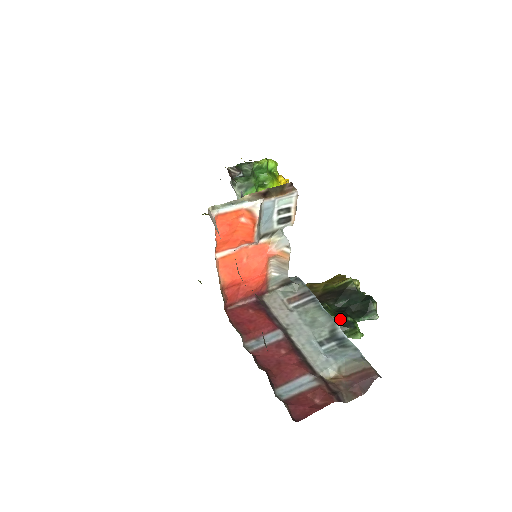
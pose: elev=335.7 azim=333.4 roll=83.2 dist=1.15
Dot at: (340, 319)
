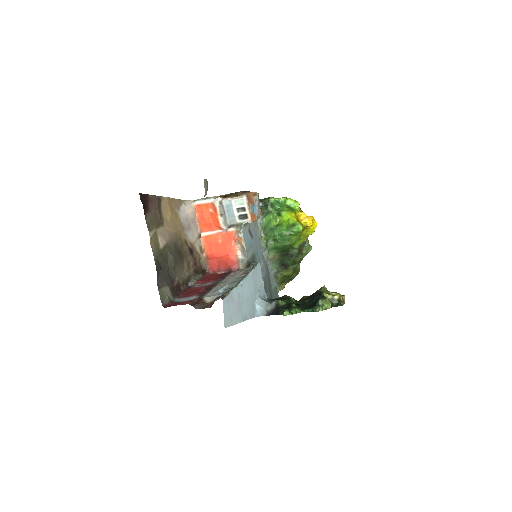
Dot at: (288, 305)
